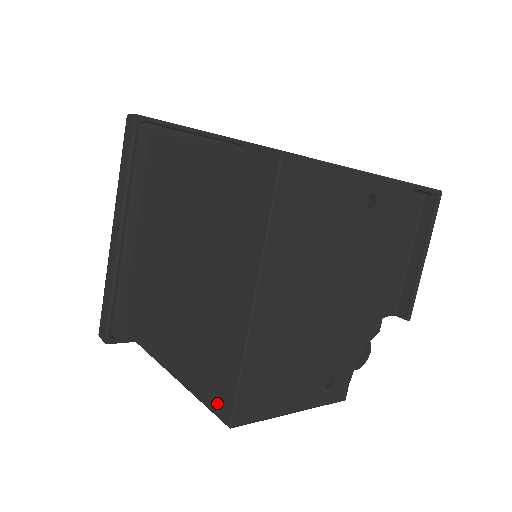
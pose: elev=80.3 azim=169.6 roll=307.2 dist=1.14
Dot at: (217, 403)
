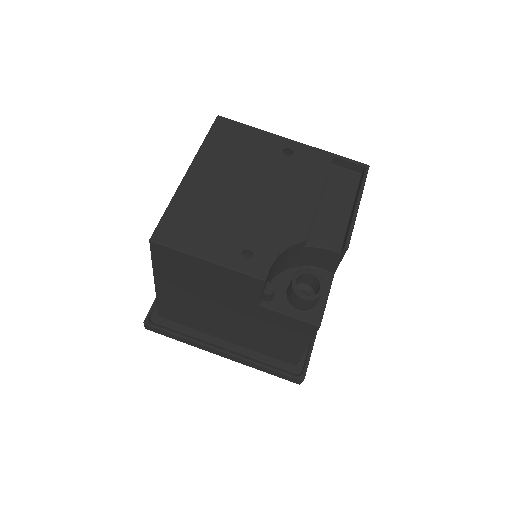
Dot at: occluded
